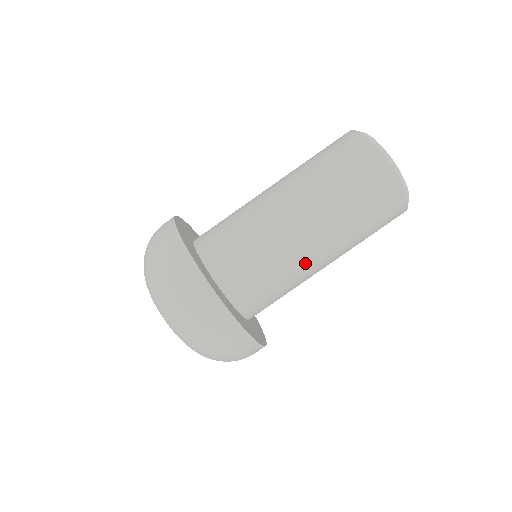
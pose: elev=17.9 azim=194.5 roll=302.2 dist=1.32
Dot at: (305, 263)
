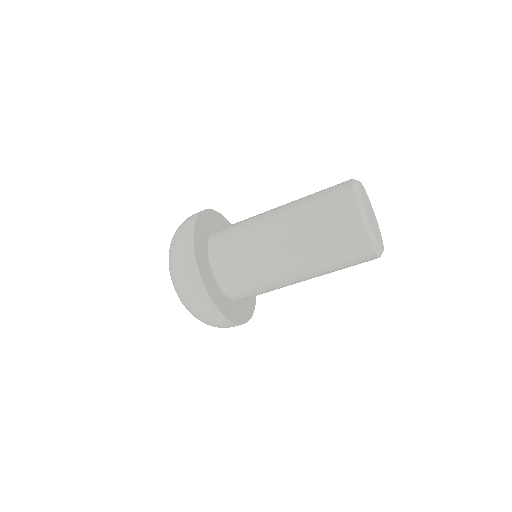
Dot at: (282, 278)
